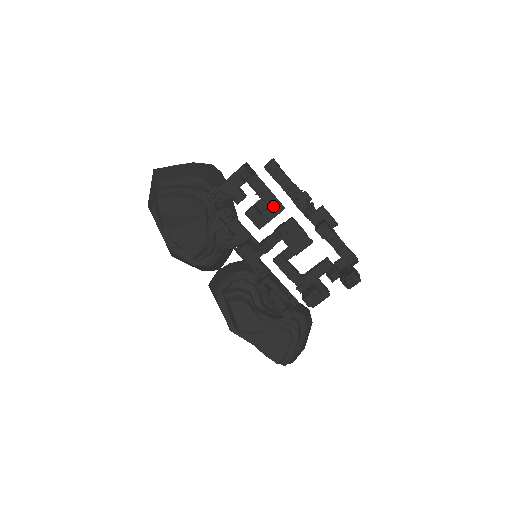
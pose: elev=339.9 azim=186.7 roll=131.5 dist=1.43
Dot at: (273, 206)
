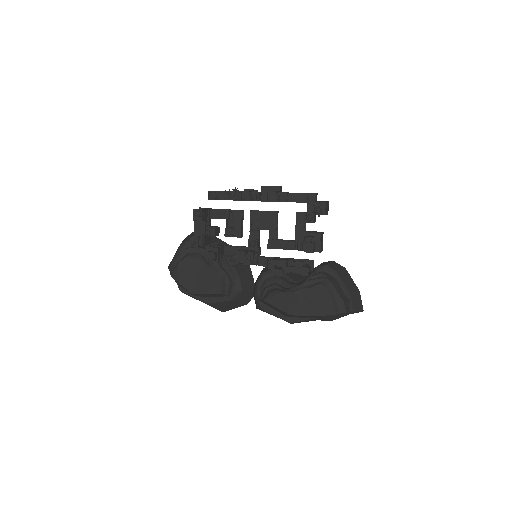
Dot at: (234, 215)
